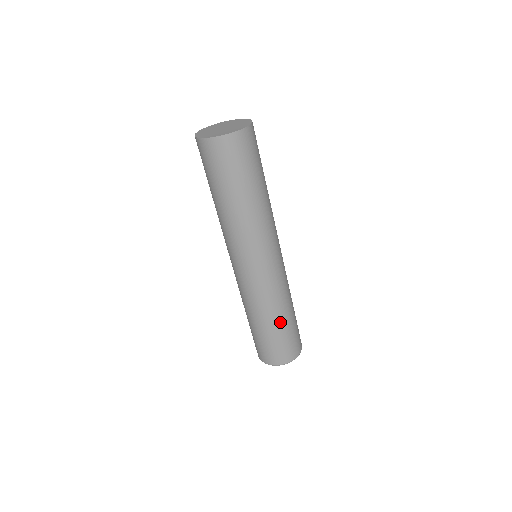
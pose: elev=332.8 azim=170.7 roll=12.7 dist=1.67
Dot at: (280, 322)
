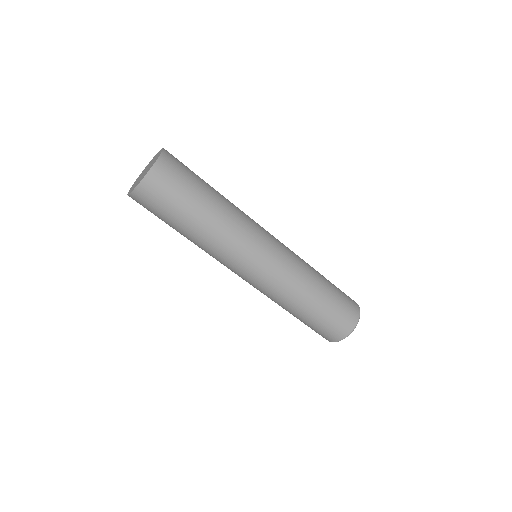
Dot at: (301, 313)
